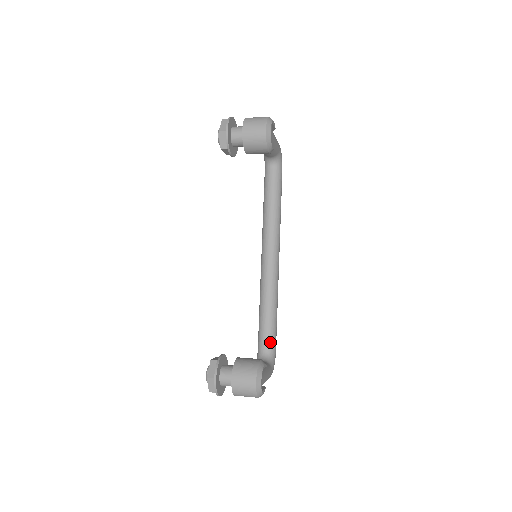
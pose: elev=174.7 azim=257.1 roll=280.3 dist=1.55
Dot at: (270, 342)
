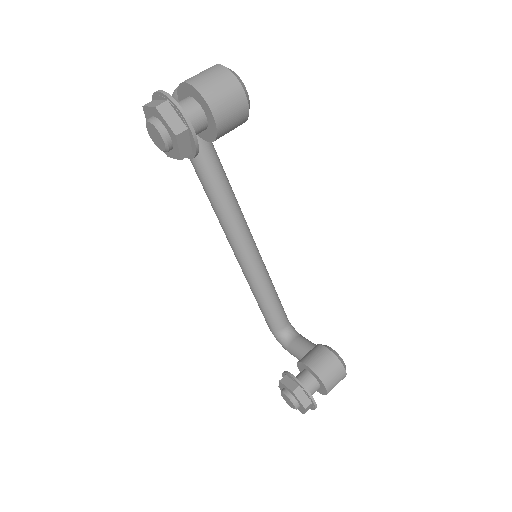
Dot at: (284, 316)
